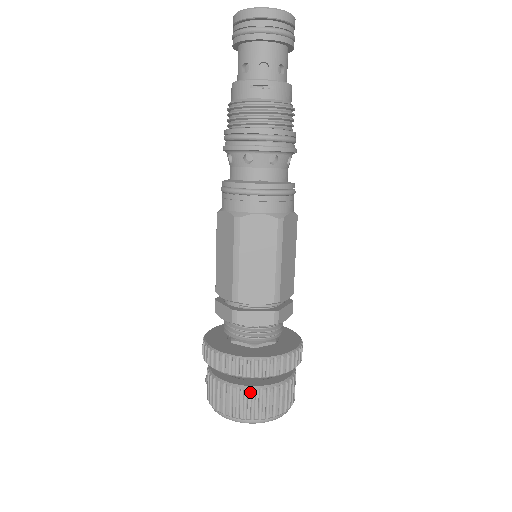
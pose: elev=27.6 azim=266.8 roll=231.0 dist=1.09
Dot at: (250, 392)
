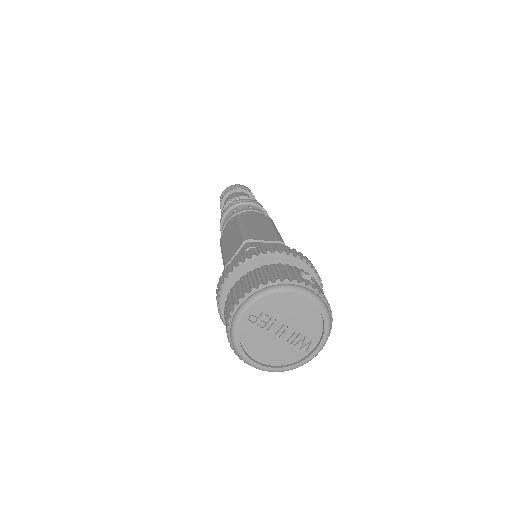
Dot at: (232, 289)
